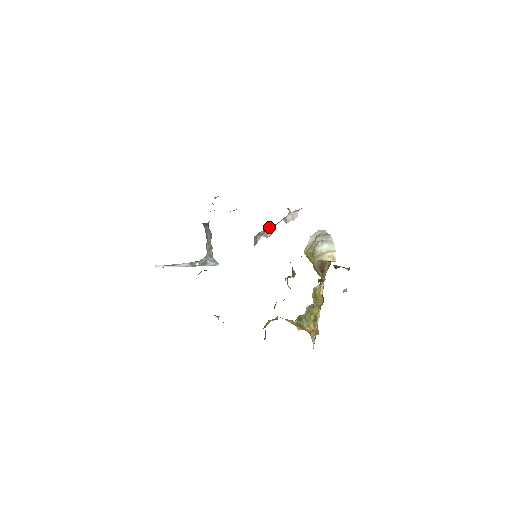
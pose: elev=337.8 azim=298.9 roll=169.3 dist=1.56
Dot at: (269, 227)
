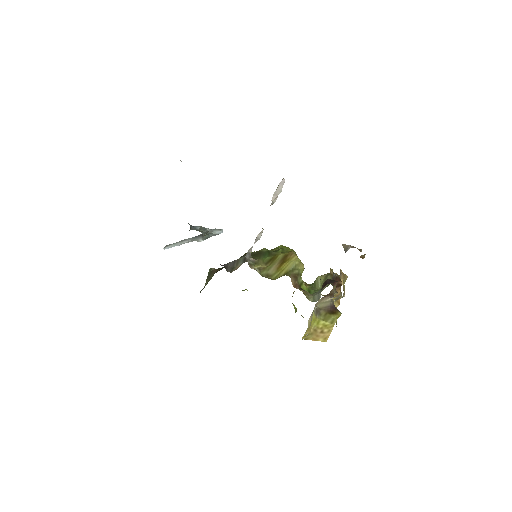
Dot at: (256, 237)
